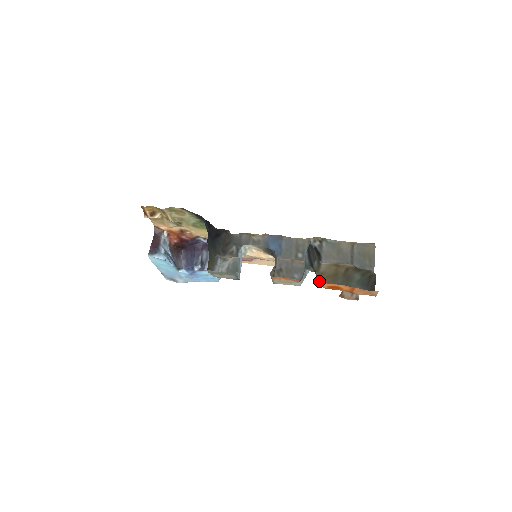
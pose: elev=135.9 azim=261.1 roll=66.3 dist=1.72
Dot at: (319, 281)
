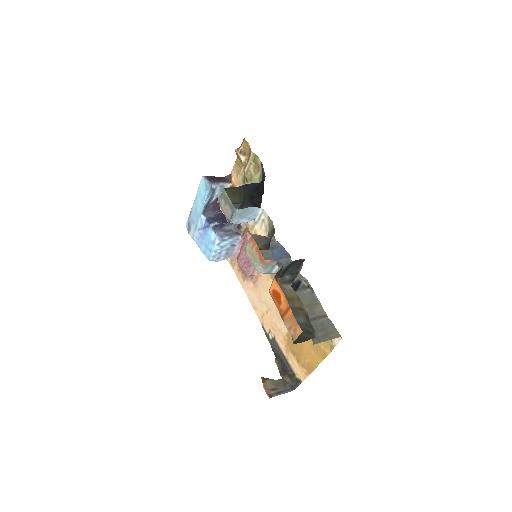
Dot at: occluded
